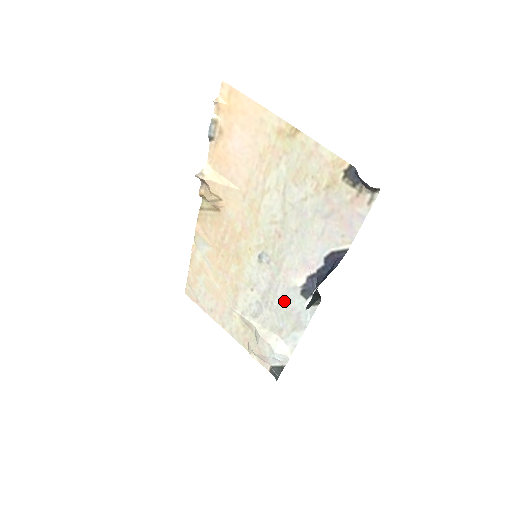
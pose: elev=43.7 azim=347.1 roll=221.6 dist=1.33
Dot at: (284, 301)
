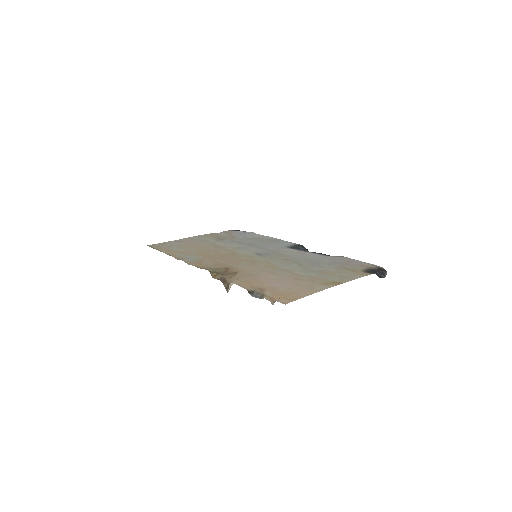
Dot at: (269, 245)
